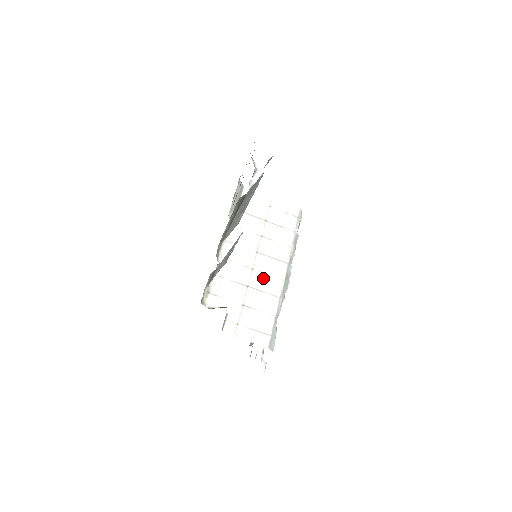
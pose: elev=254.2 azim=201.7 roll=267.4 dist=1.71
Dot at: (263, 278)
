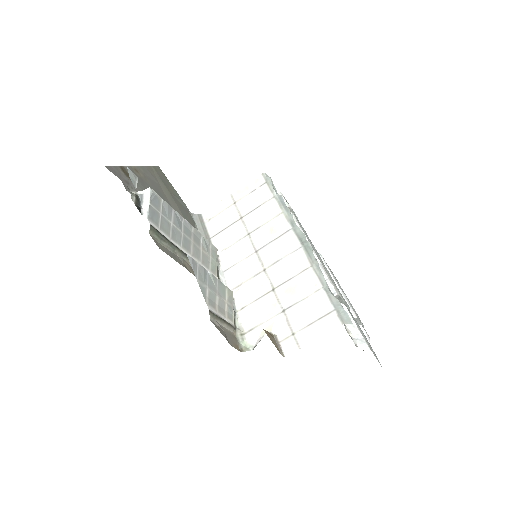
Dot at: (281, 267)
